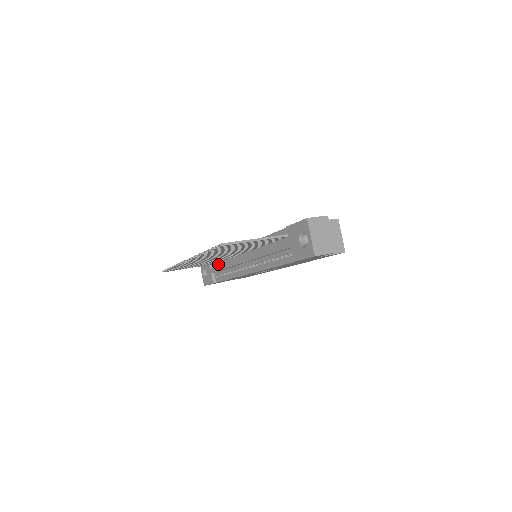
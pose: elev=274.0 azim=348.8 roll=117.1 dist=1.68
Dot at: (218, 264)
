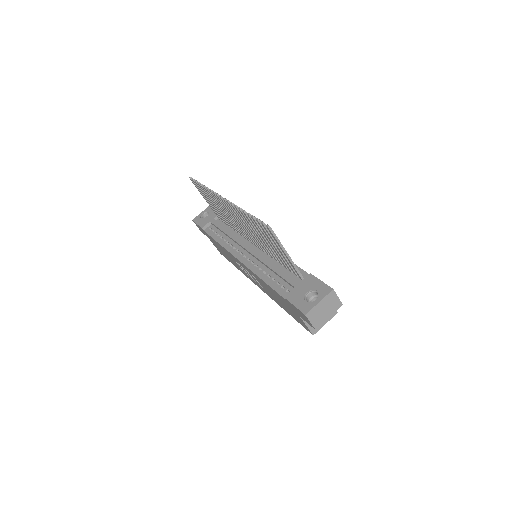
Dot at: (223, 223)
